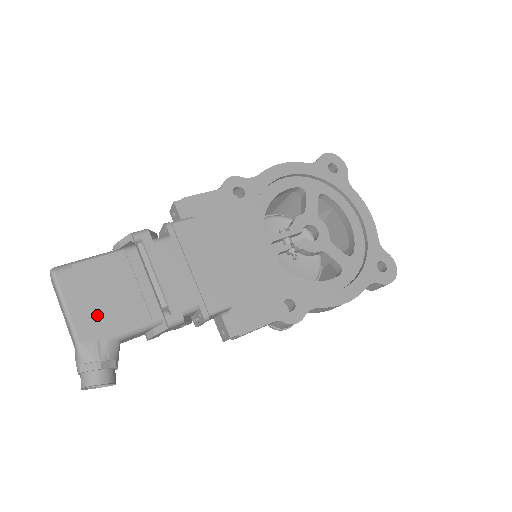
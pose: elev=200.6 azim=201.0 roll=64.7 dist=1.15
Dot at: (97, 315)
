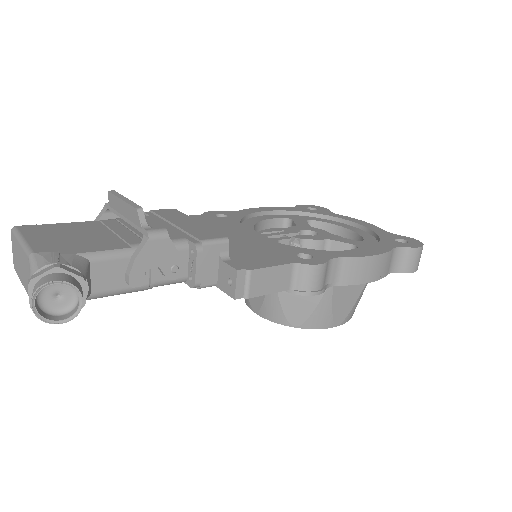
Dot at: (61, 244)
